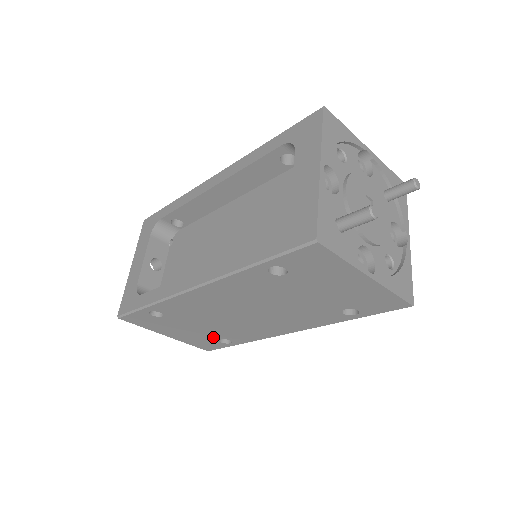
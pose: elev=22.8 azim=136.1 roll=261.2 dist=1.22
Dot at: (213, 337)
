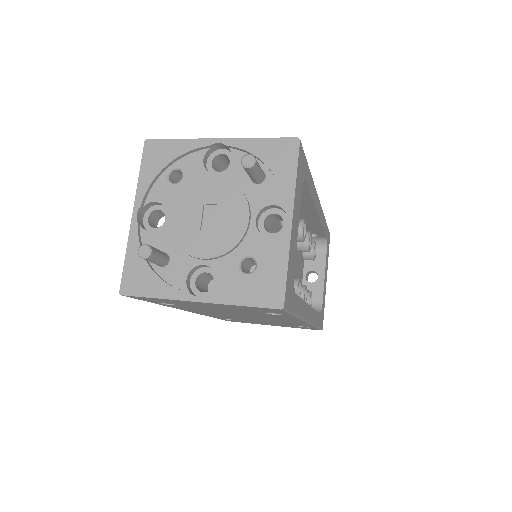
Dot at: (290, 325)
